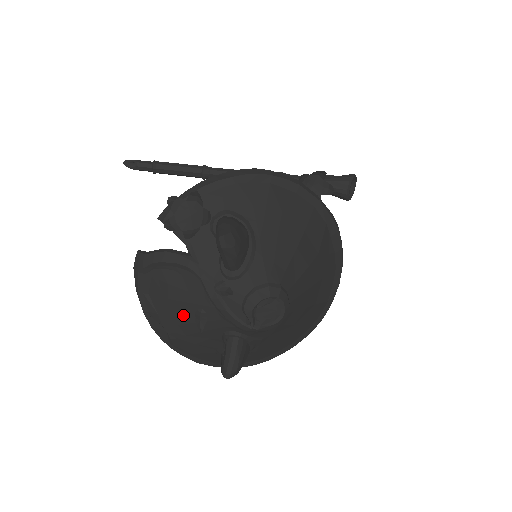
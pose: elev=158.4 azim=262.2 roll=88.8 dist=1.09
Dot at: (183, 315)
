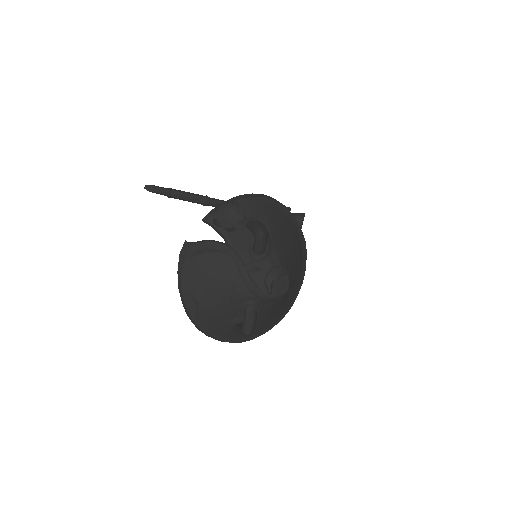
Dot at: (216, 289)
